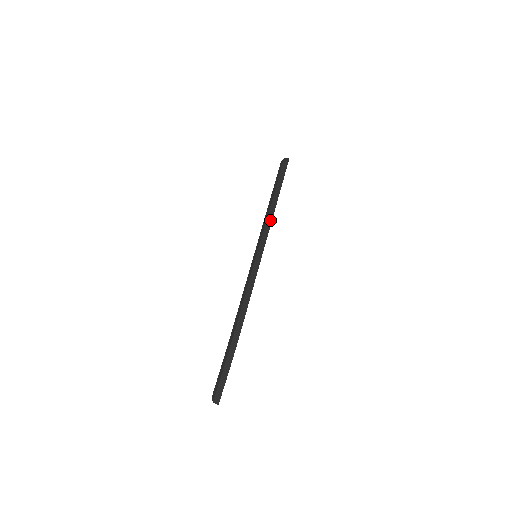
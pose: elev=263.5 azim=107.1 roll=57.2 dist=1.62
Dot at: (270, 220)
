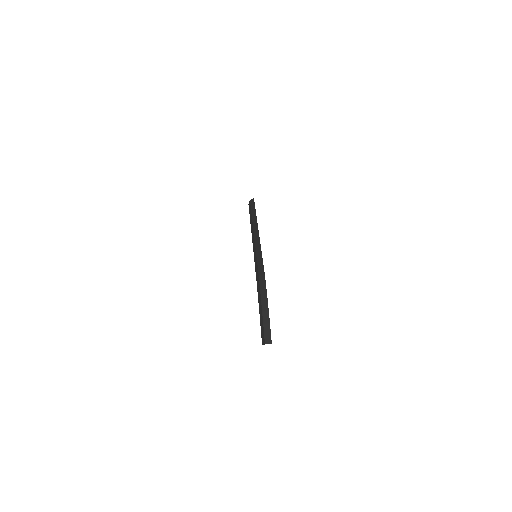
Dot at: (255, 221)
